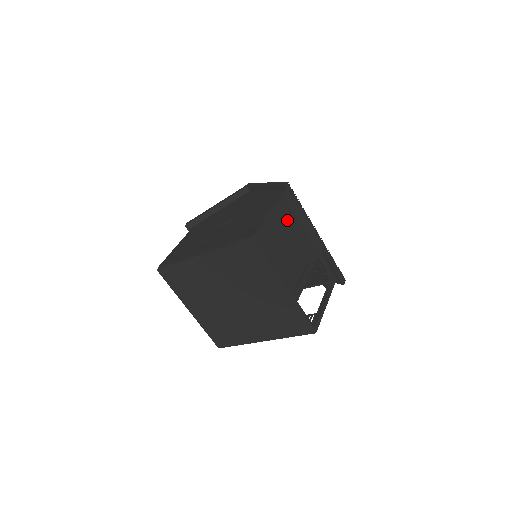
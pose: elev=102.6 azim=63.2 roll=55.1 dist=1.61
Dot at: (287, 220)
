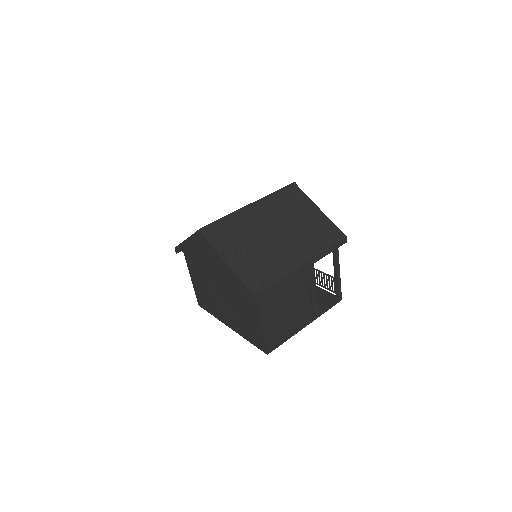
Dot at: (275, 300)
